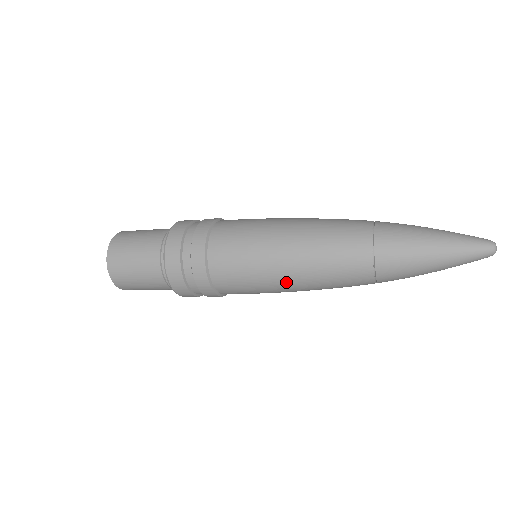
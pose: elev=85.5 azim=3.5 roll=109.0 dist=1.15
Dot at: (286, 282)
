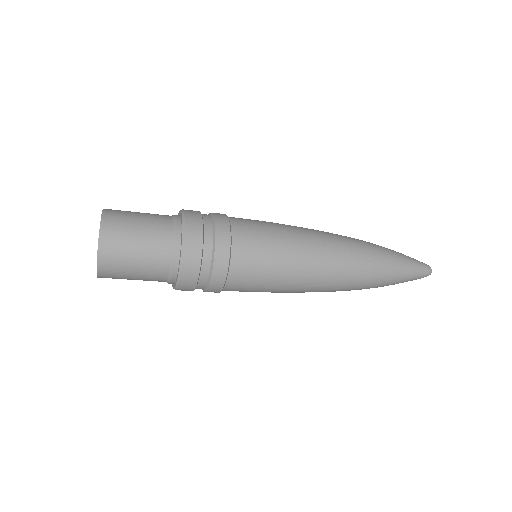
Dot at: (288, 292)
